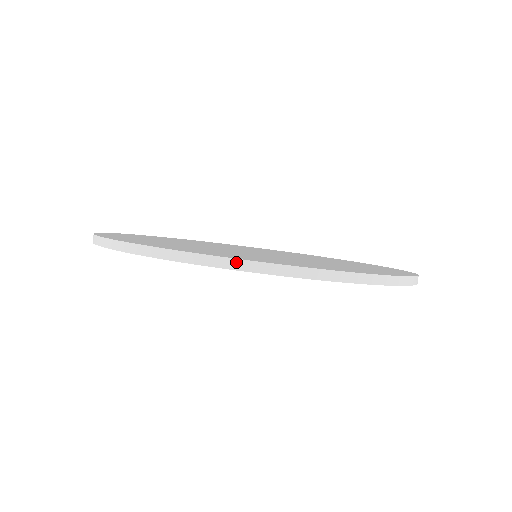
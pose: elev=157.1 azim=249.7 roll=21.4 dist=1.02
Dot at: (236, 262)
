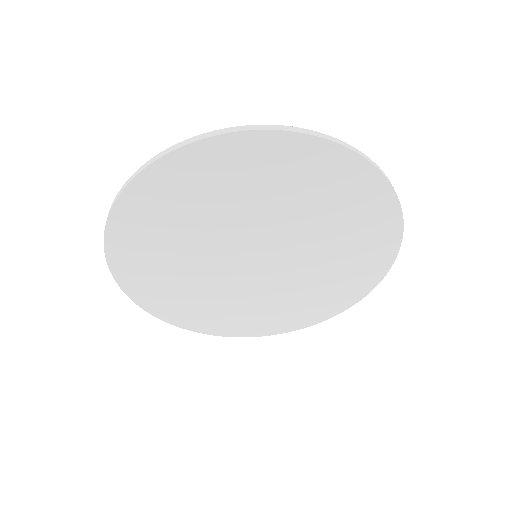
Dot at: occluded
